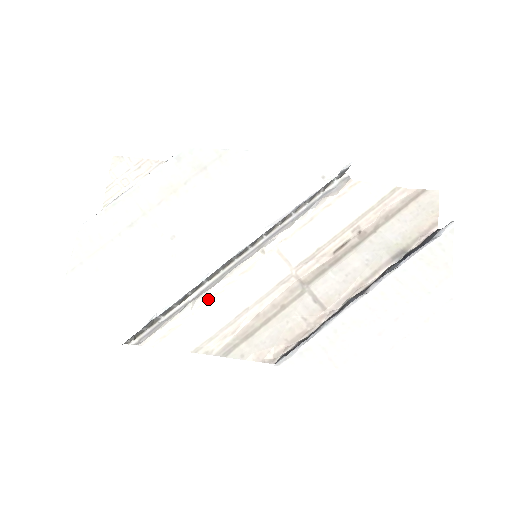
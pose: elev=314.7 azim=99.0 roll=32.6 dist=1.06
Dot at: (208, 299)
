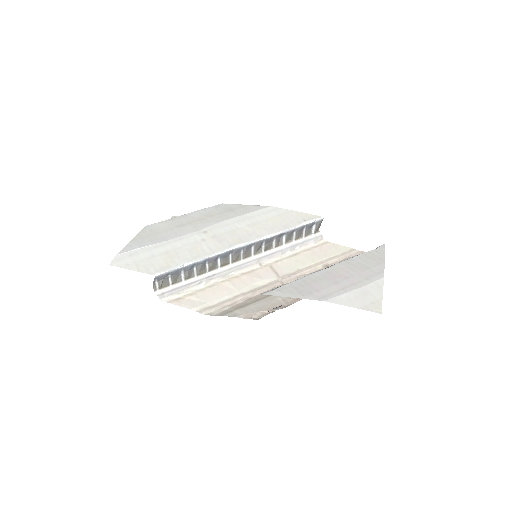
Dot at: (217, 283)
